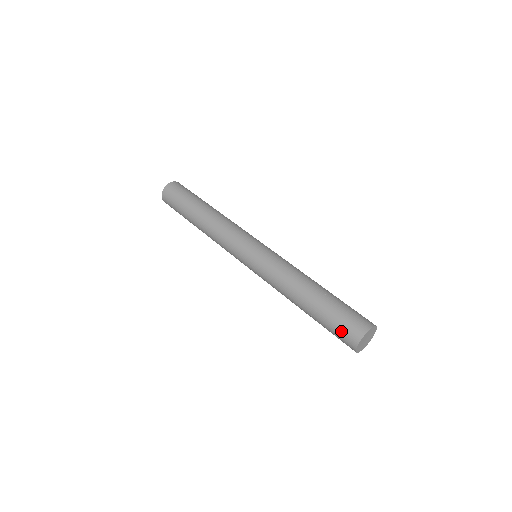
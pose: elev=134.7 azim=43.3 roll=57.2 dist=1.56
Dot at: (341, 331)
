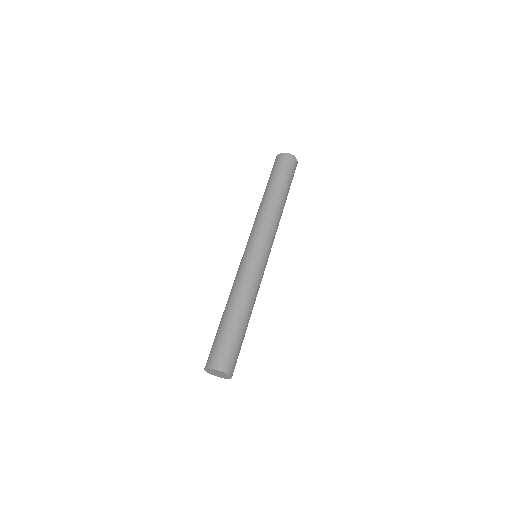
Dot at: (212, 351)
